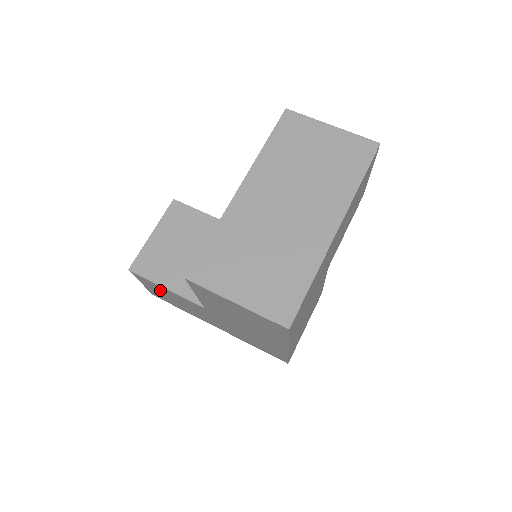
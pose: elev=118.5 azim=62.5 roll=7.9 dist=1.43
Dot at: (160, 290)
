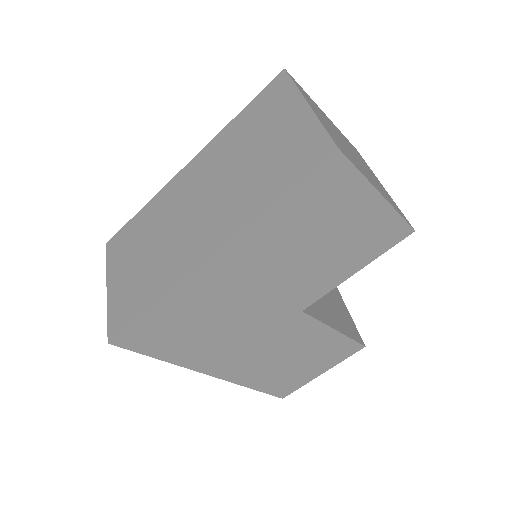
Dot at: occluded
